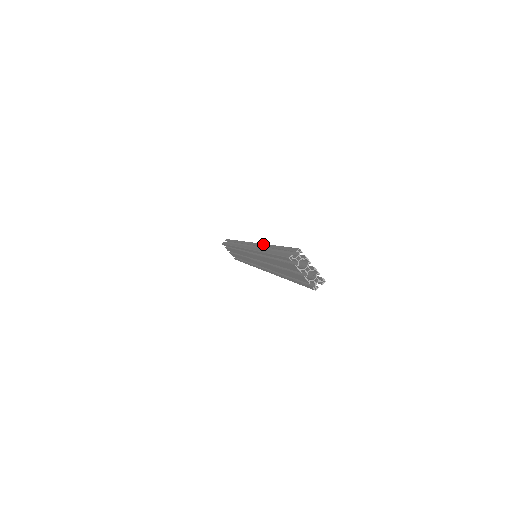
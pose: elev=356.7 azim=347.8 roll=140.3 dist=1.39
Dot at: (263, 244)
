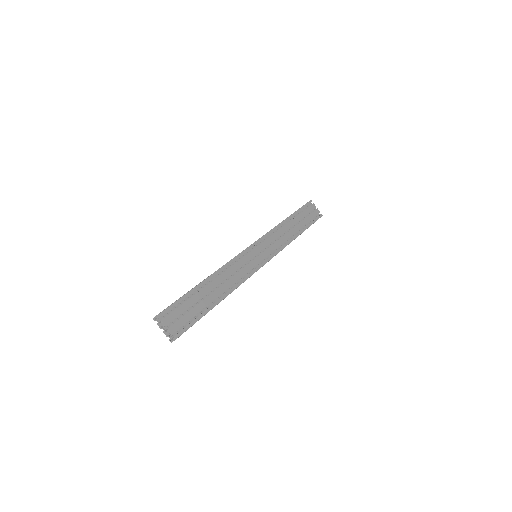
Dot at: occluded
